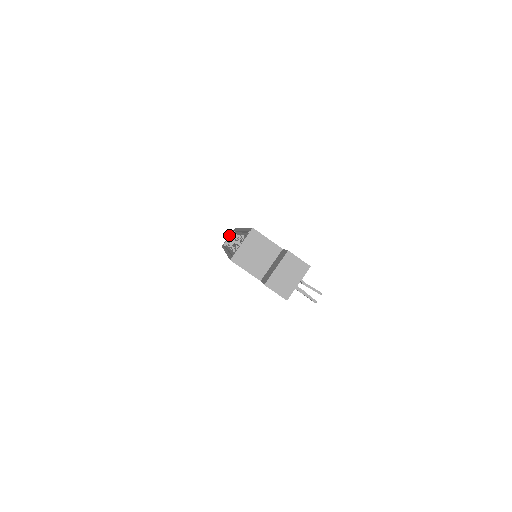
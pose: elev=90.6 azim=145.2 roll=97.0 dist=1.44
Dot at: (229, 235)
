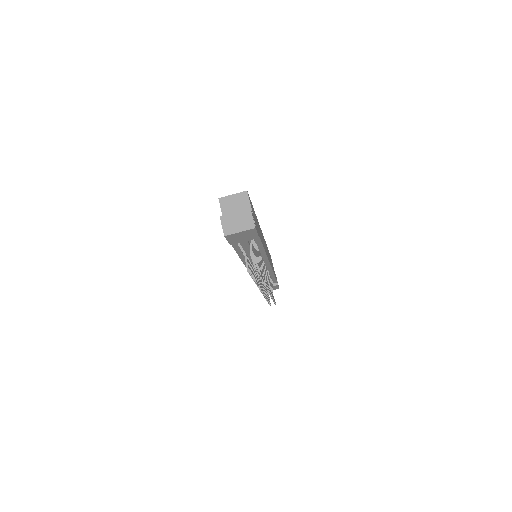
Dot at: occluded
